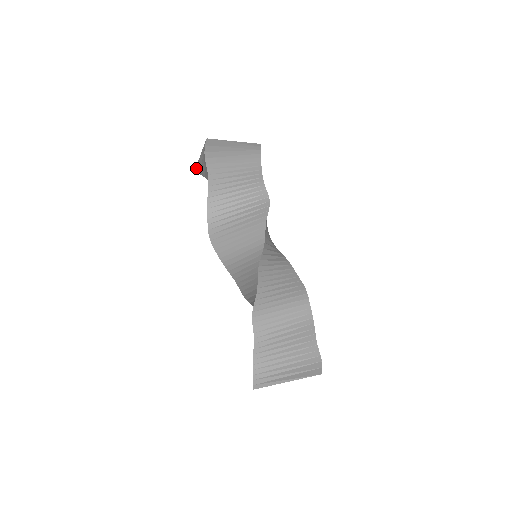
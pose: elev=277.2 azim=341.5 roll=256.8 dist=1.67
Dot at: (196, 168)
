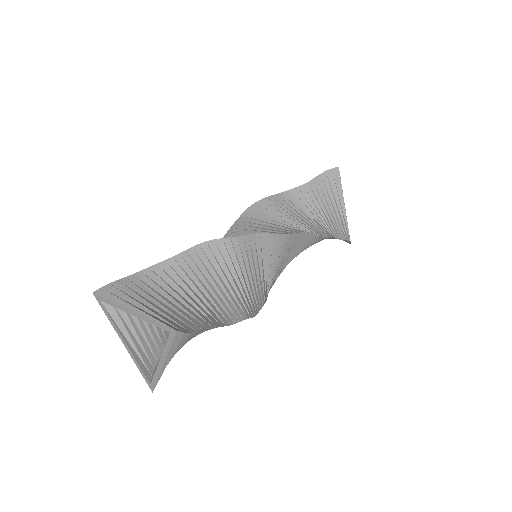
Dot at: occluded
